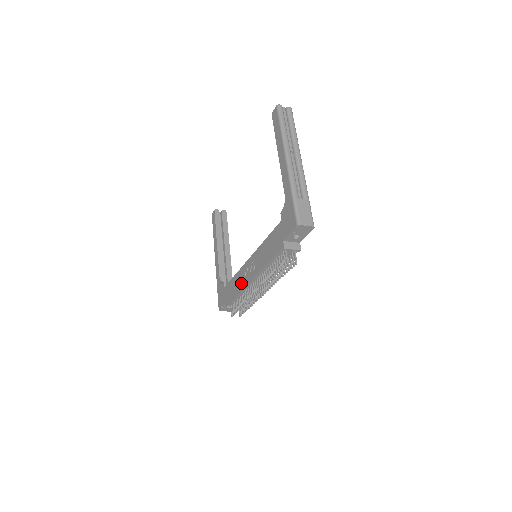
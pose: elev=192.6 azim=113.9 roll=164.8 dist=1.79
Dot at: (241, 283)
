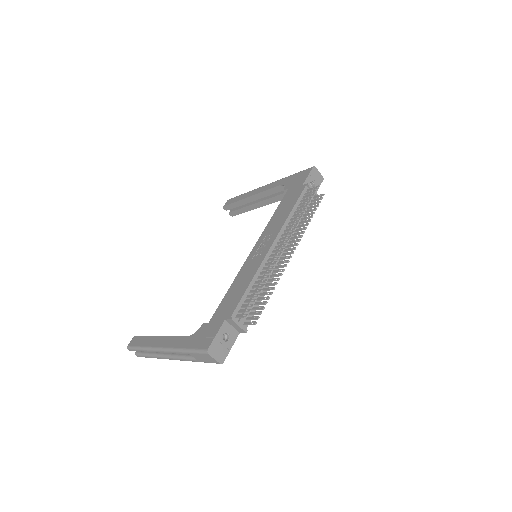
Dot at: (251, 269)
